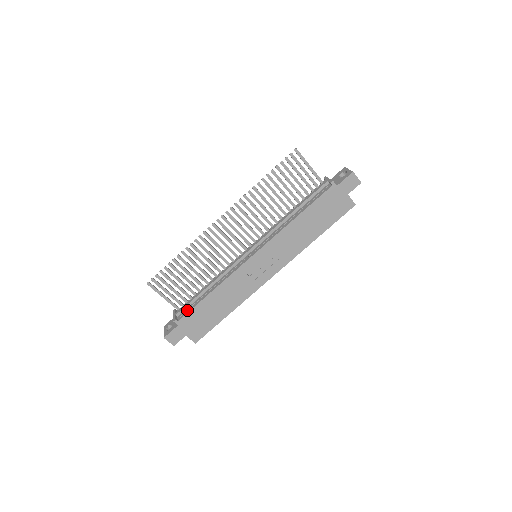
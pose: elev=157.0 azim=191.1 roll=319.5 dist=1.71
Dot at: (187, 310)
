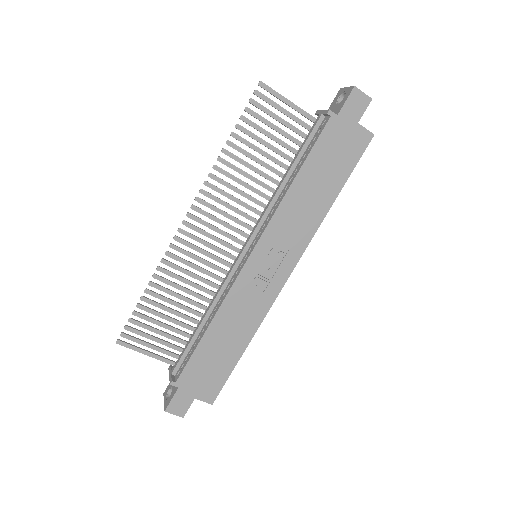
Dot at: (184, 362)
